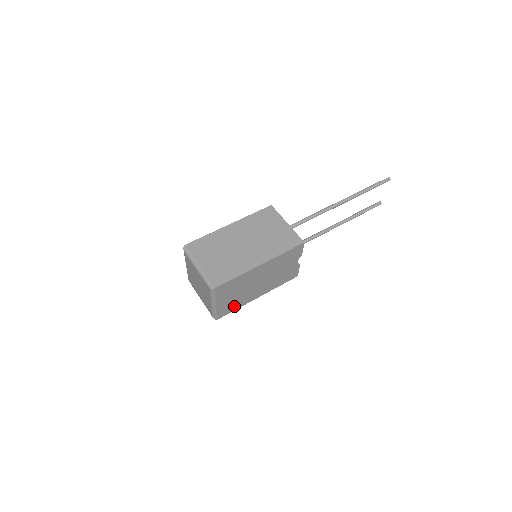
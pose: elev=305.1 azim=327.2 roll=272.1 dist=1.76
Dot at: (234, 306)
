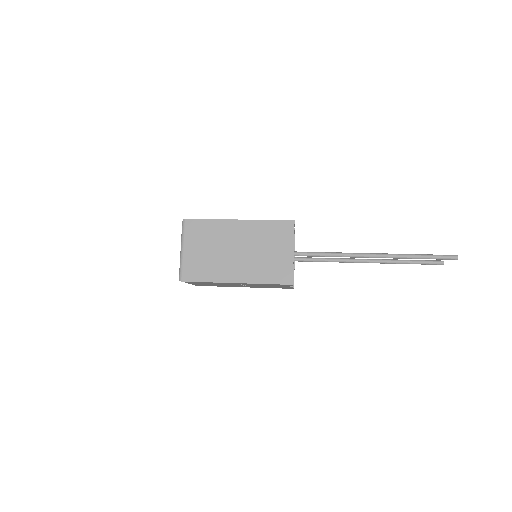
Dot at: occluded
